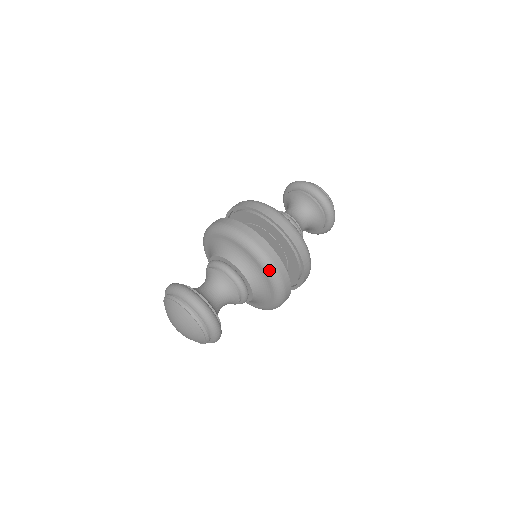
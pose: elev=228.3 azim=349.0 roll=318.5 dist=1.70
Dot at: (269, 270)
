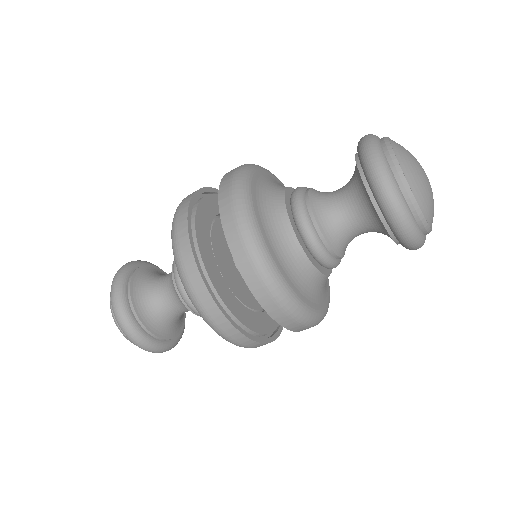
Dot at: (192, 302)
